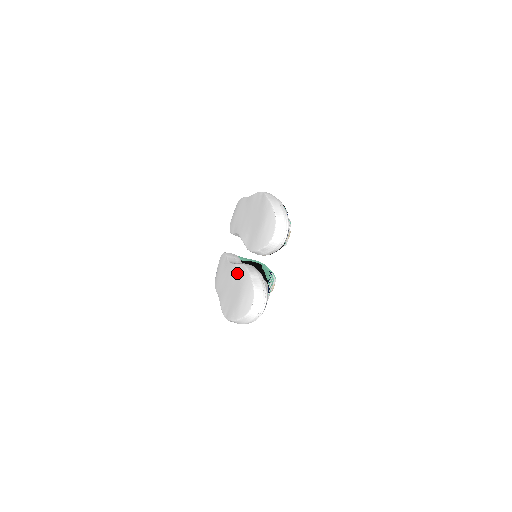
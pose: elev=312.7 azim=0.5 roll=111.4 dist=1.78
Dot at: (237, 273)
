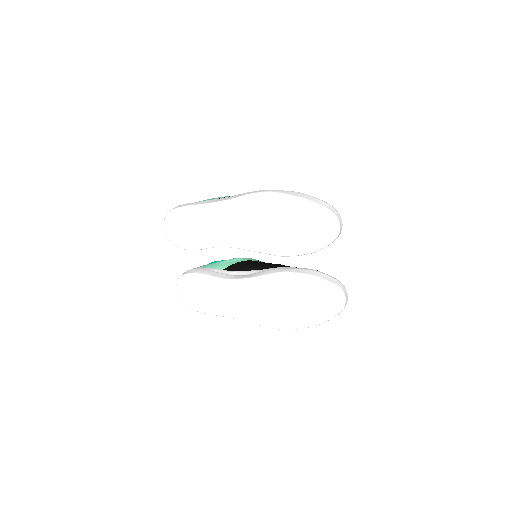
Dot at: (275, 284)
